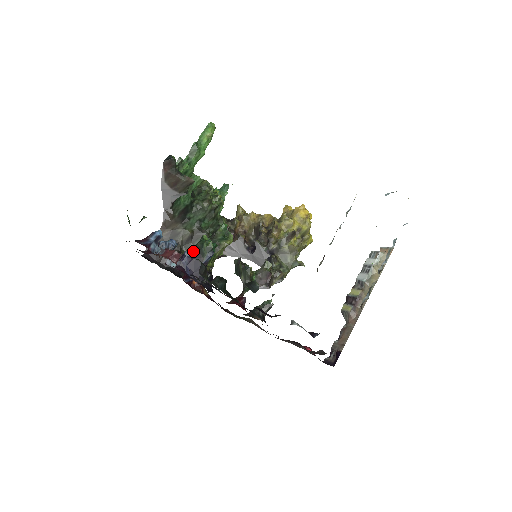
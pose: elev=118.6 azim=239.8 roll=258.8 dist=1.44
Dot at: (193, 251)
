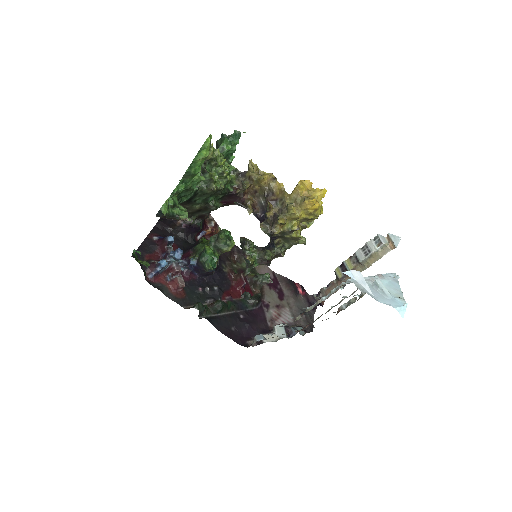
Dot at: (197, 263)
